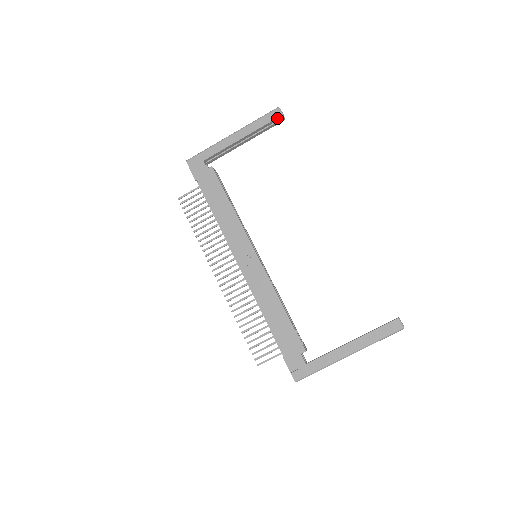
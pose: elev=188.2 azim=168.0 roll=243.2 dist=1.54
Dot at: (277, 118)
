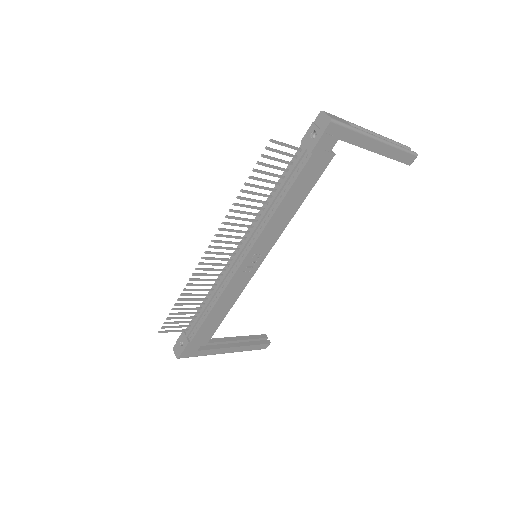
Dot at: (406, 163)
